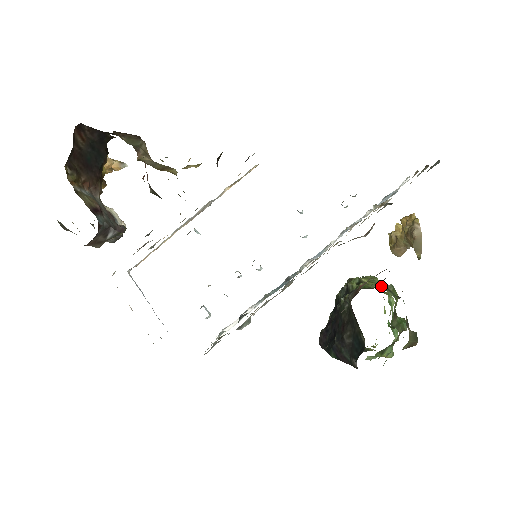
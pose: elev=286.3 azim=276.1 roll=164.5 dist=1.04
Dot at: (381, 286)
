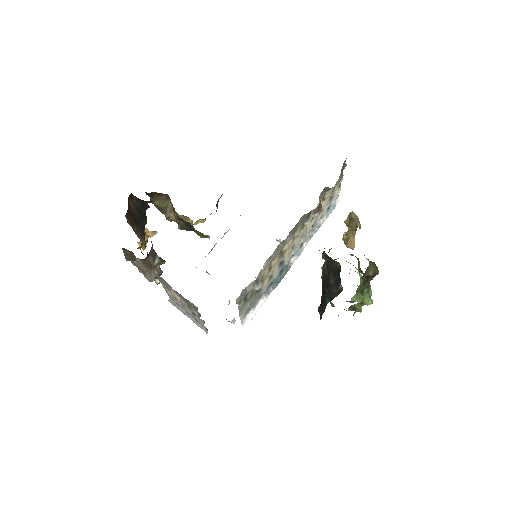
Dot at: occluded
